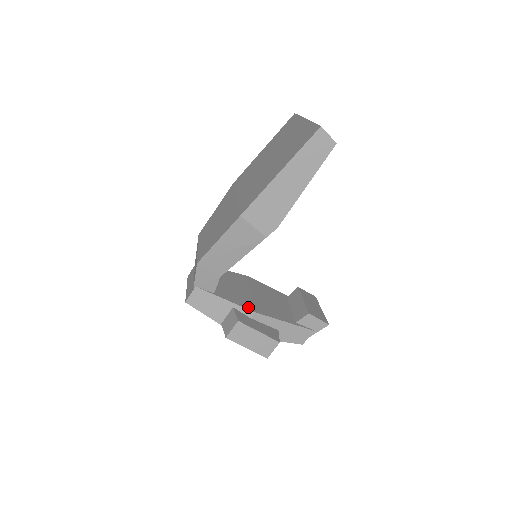
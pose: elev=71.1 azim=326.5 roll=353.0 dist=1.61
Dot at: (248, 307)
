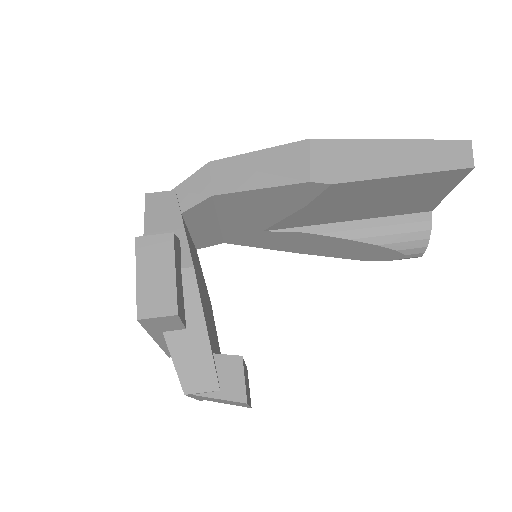
Dot at: (193, 260)
